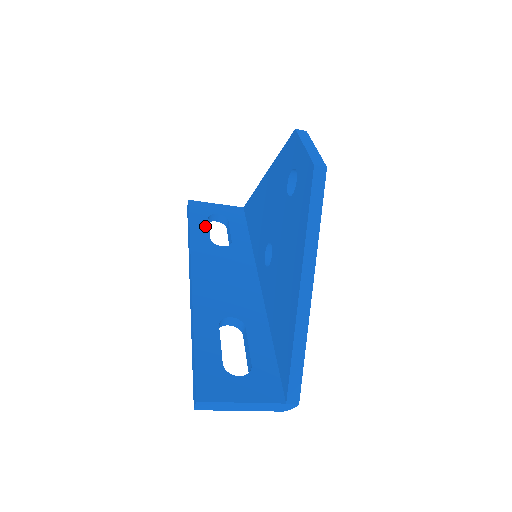
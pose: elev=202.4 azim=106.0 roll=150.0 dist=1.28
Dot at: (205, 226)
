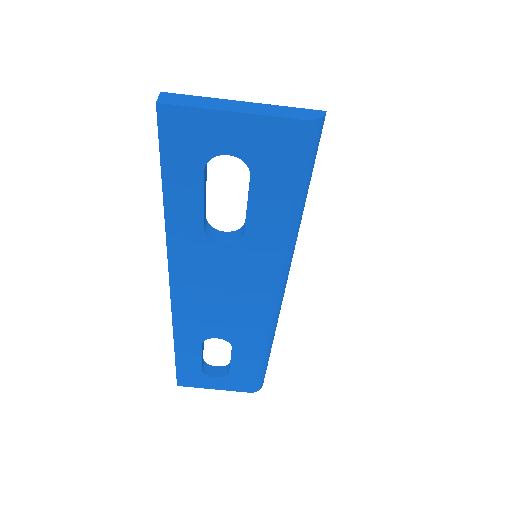
Dot at: occluded
